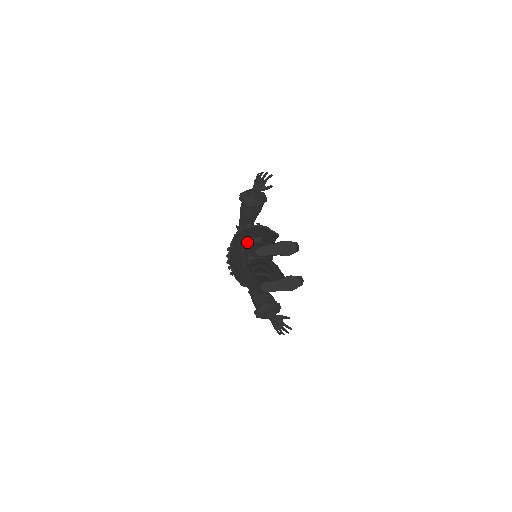
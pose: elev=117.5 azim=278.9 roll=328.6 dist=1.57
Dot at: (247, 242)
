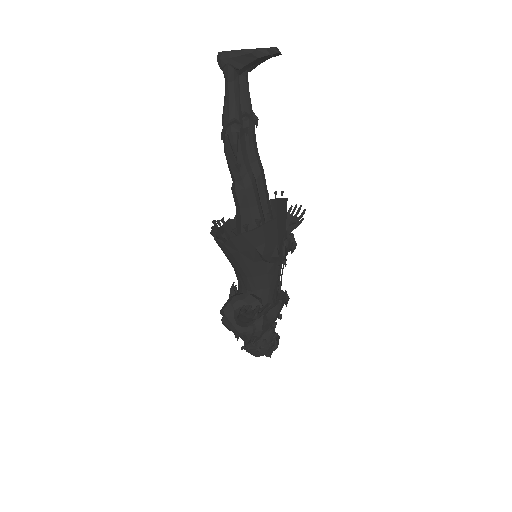
Dot at: occluded
